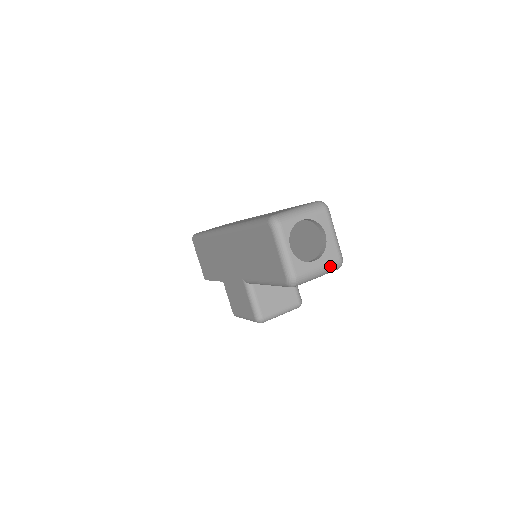
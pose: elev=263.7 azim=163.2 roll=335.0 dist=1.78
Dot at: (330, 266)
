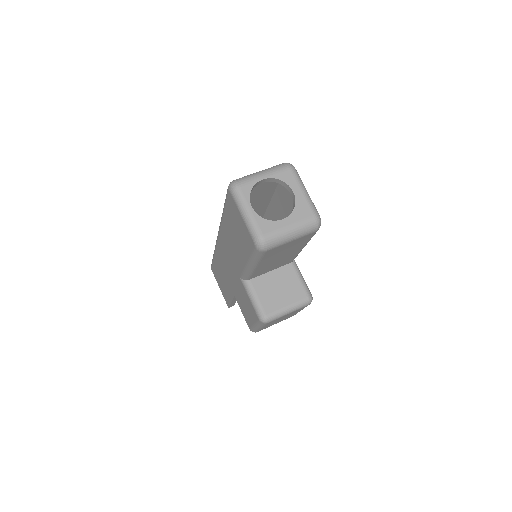
Dot at: (304, 224)
